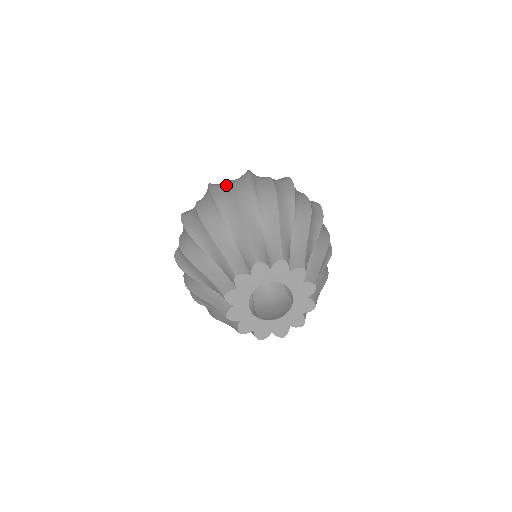
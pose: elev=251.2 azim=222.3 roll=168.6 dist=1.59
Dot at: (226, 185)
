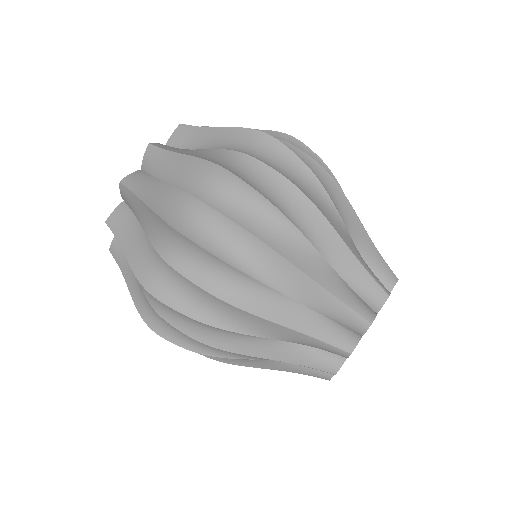
Dot at: (212, 218)
